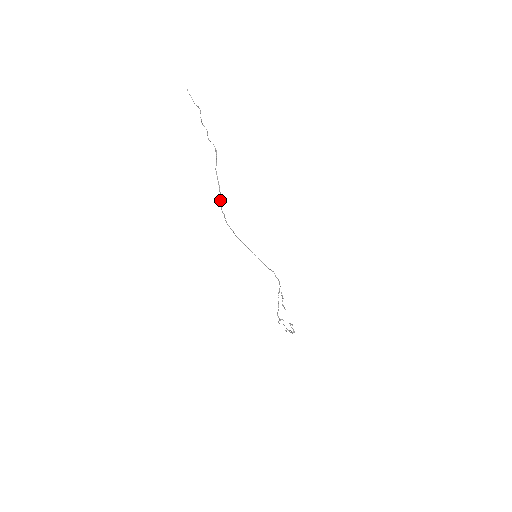
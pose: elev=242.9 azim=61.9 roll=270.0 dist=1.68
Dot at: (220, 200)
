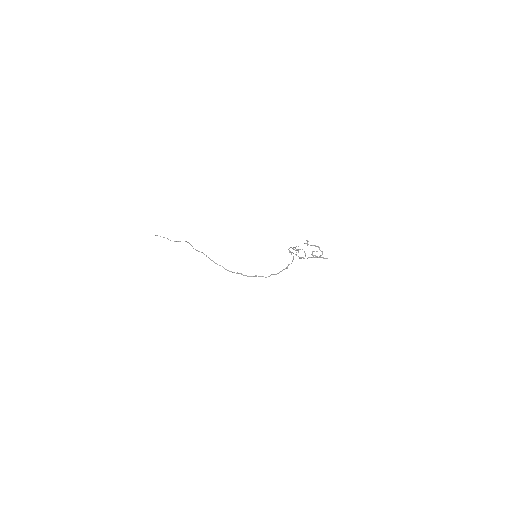
Dot at: occluded
